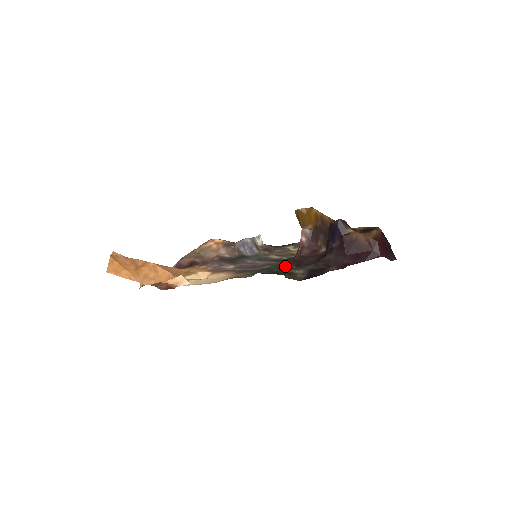
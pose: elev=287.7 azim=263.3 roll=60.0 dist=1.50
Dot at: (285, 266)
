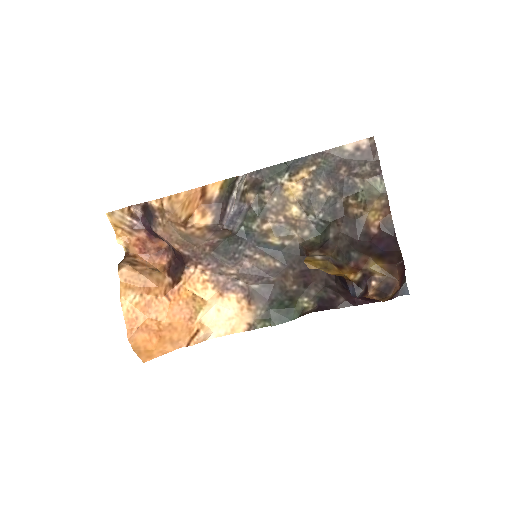
Dot at: (294, 292)
